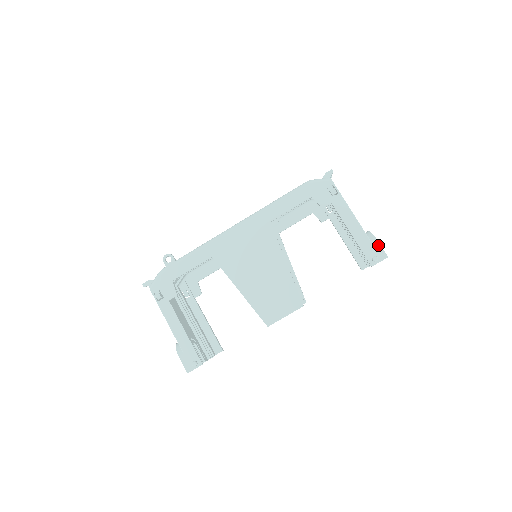
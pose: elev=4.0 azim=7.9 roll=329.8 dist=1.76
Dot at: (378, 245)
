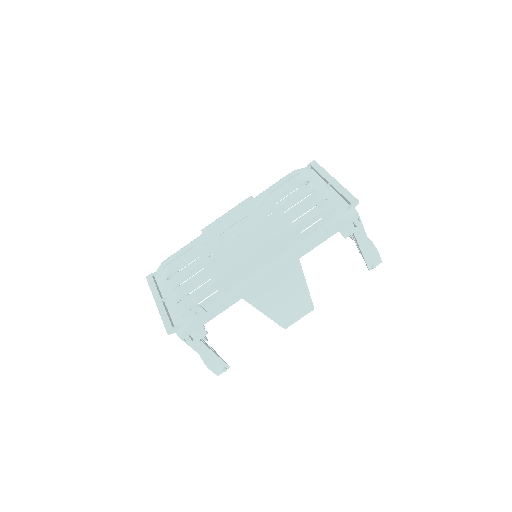
Dot at: (378, 256)
